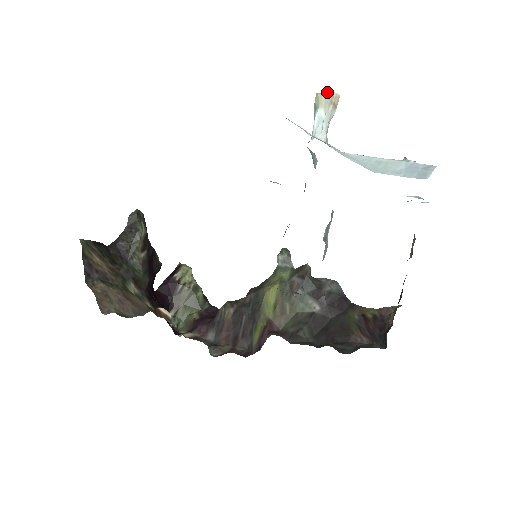
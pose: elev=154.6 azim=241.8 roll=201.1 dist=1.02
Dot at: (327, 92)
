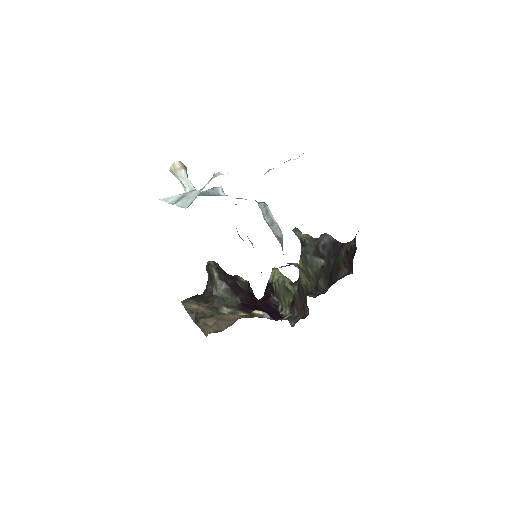
Dot at: occluded
